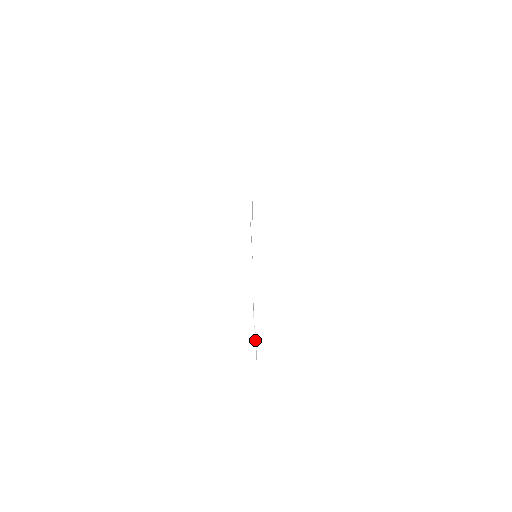
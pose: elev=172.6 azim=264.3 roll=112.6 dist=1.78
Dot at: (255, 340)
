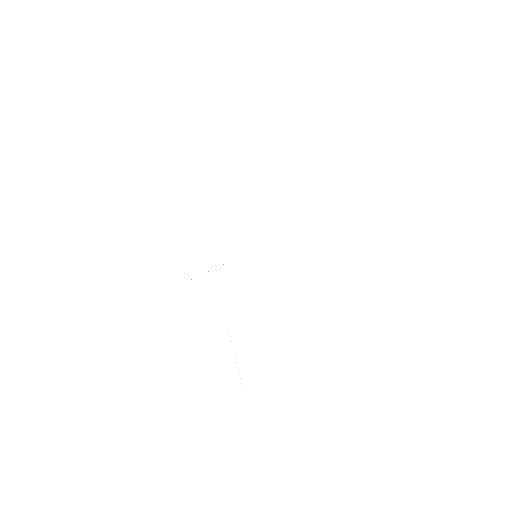
Dot at: occluded
